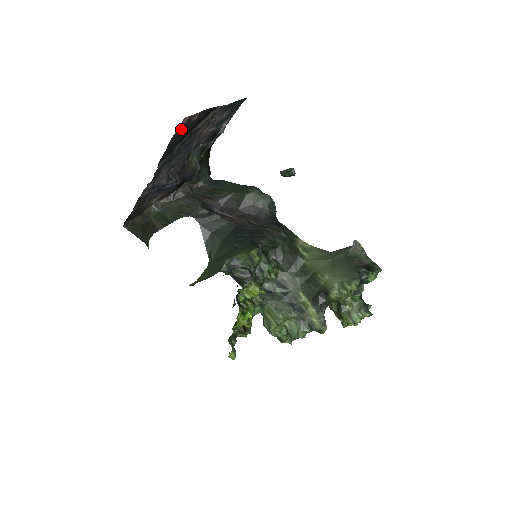
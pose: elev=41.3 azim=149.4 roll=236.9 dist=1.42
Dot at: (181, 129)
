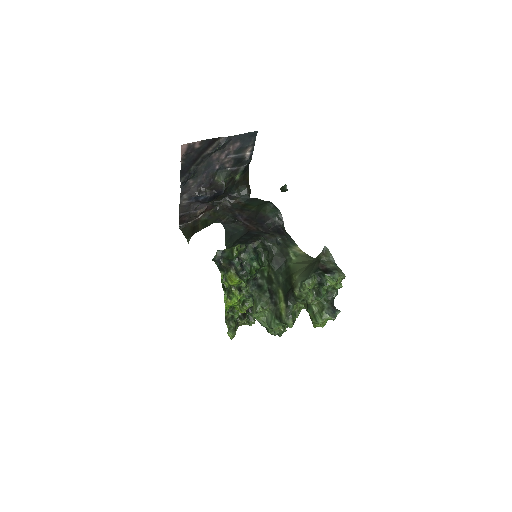
Dot at: (187, 153)
